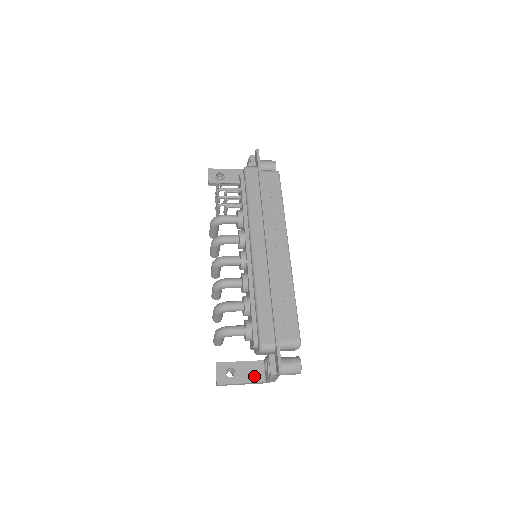
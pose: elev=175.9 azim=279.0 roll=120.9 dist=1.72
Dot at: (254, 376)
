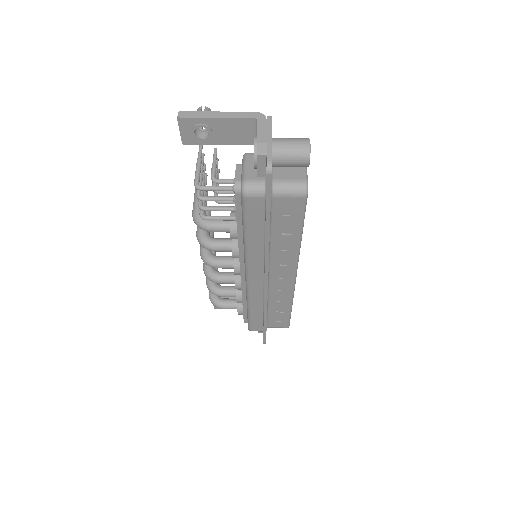
Dot at: occluded
